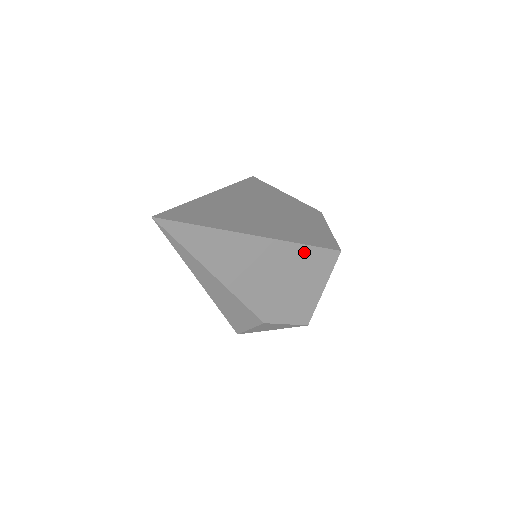
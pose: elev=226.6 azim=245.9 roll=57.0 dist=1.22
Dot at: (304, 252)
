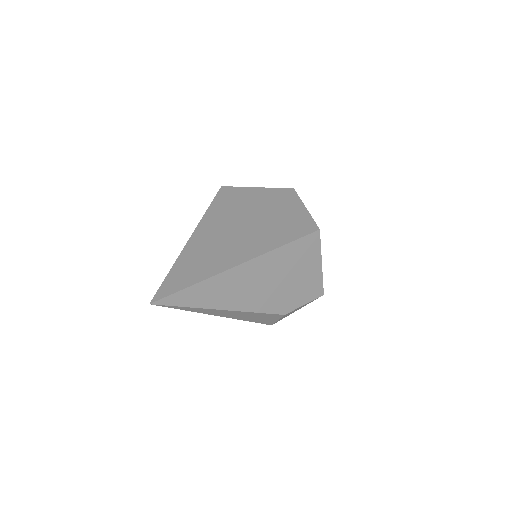
Dot at: (287, 250)
